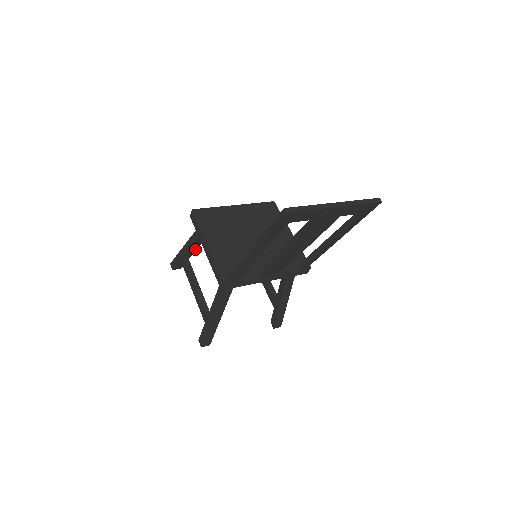
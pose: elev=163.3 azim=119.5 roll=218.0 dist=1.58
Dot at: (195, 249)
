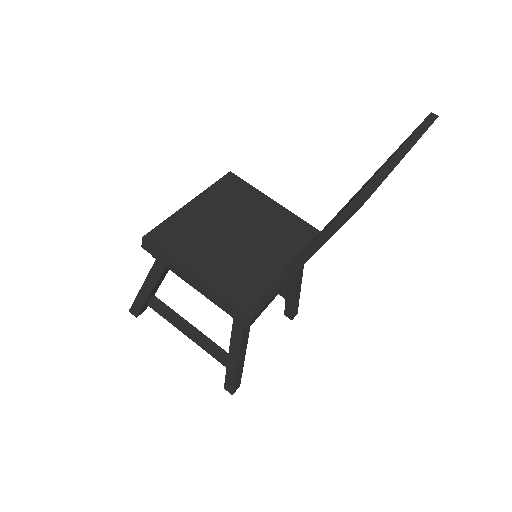
Dot at: (160, 281)
